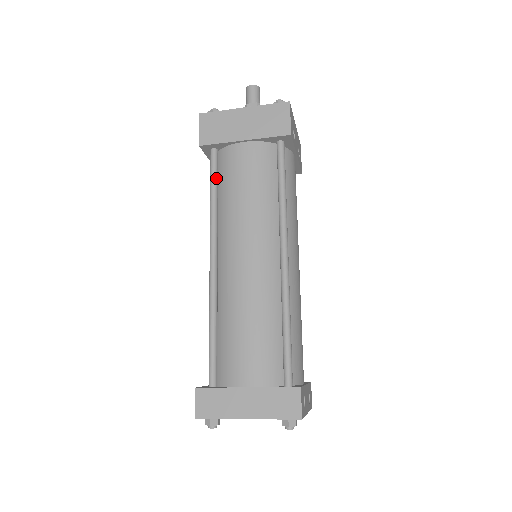
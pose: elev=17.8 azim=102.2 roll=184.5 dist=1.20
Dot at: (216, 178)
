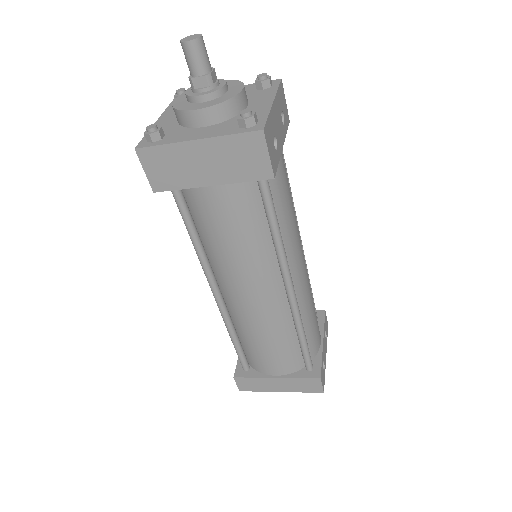
Dot at: (189, 218)
